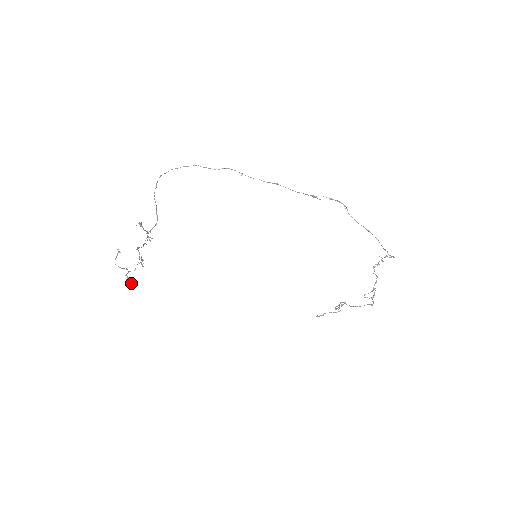
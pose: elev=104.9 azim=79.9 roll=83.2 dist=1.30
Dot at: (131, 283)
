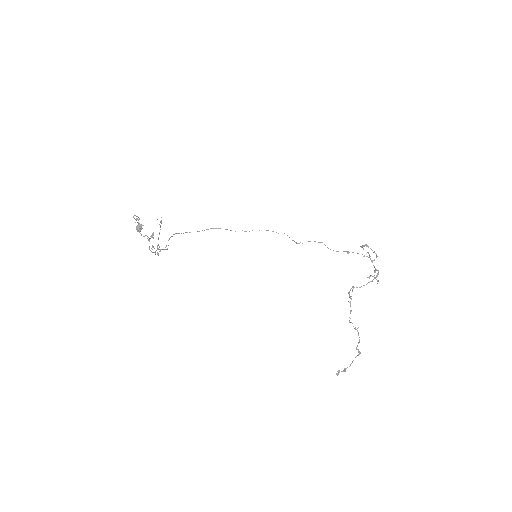
Dot at: (142, 228)
